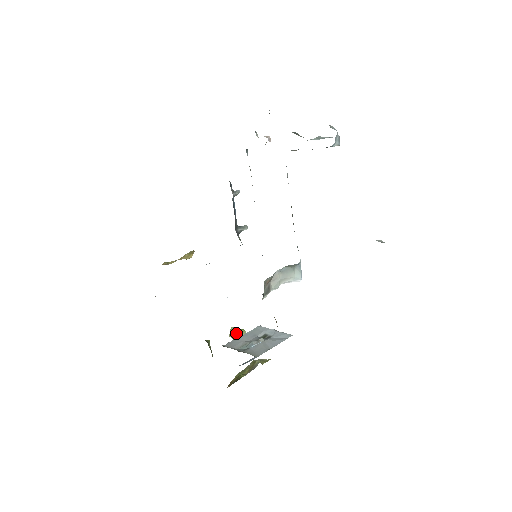
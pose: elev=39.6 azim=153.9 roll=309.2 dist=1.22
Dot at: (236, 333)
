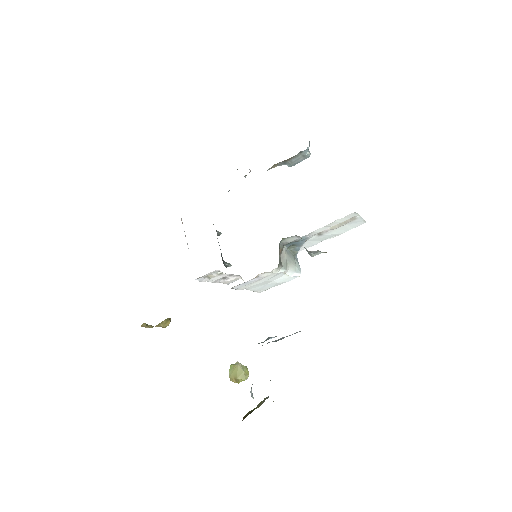
Dot at: (238, 366)
